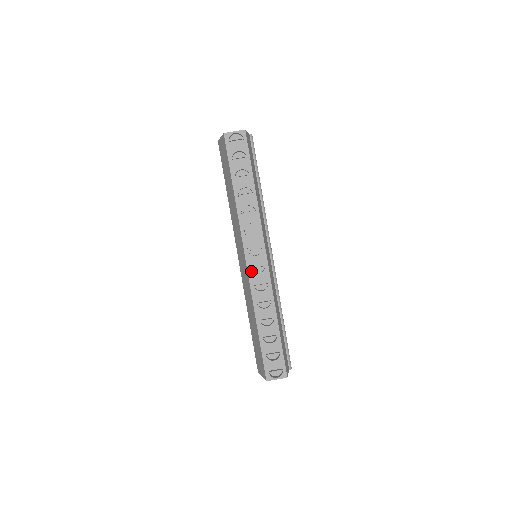
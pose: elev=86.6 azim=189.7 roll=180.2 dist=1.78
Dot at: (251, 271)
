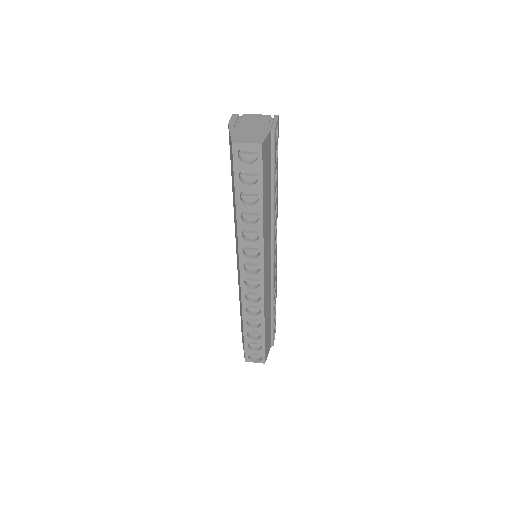
Dot at: (244, 285)
